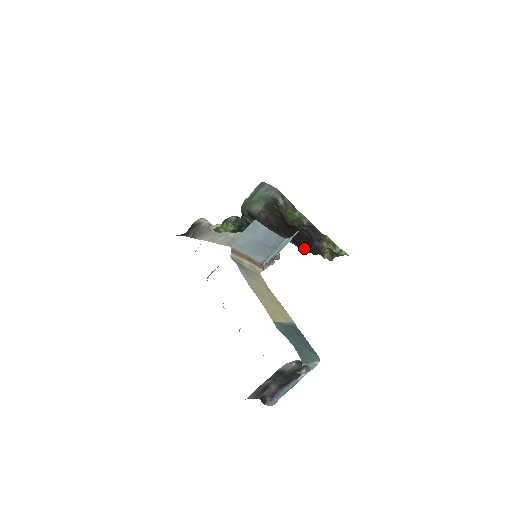
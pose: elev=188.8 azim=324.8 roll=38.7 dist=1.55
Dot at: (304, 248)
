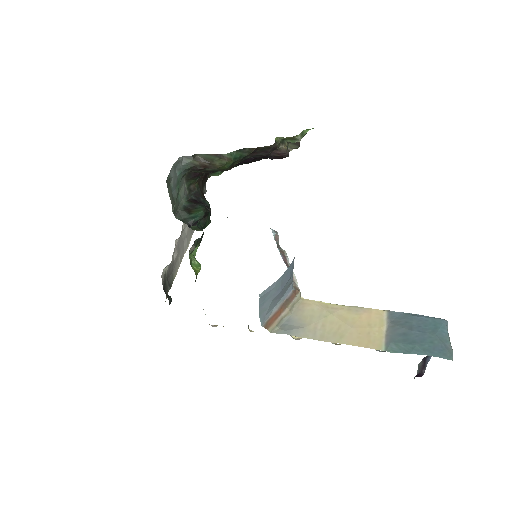
Dot at: (259, 160)
